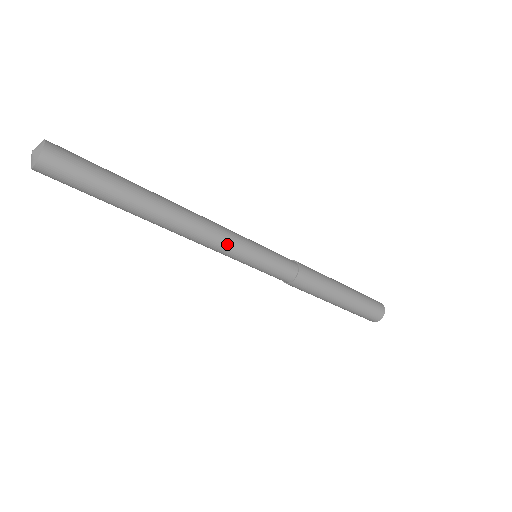
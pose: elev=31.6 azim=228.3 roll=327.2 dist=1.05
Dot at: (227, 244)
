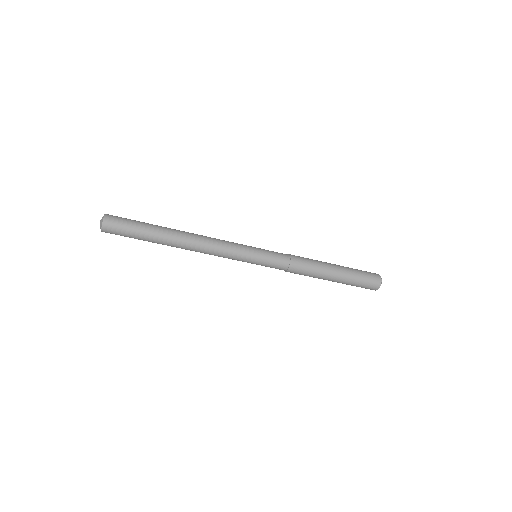
Dot at: (230, 248)
